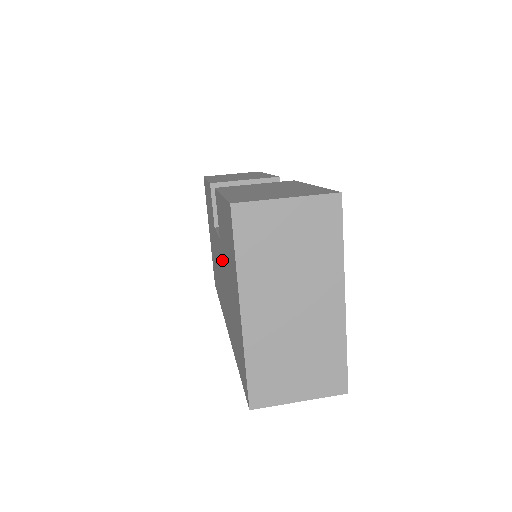
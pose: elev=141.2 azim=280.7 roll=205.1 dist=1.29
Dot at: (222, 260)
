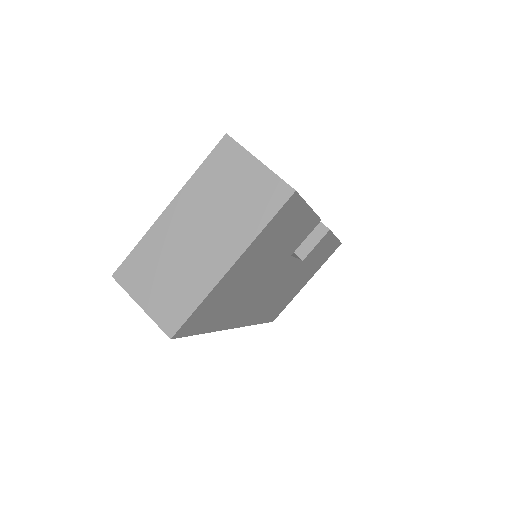
Dot at: occluded
